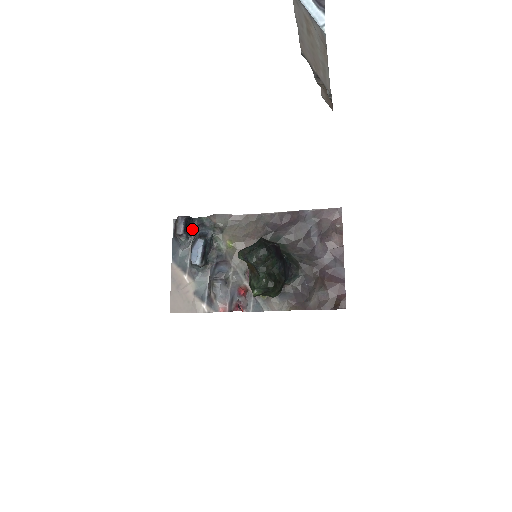
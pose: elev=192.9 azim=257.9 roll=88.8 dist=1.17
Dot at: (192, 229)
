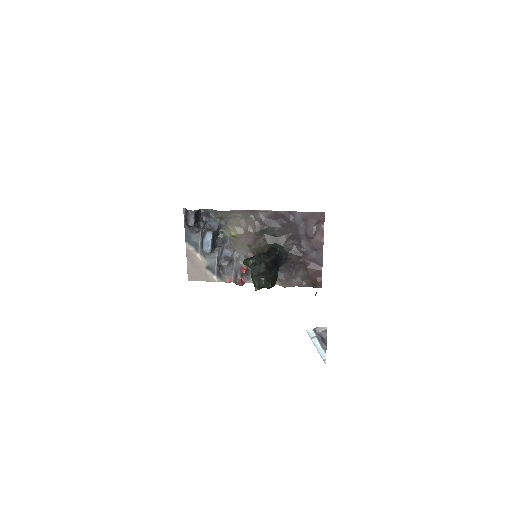
Dot at: (201, 219)
